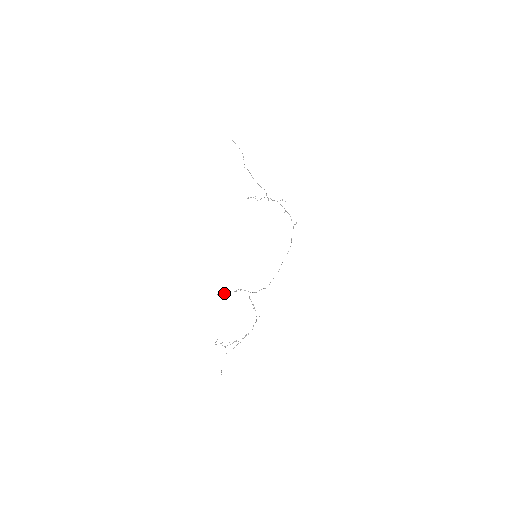
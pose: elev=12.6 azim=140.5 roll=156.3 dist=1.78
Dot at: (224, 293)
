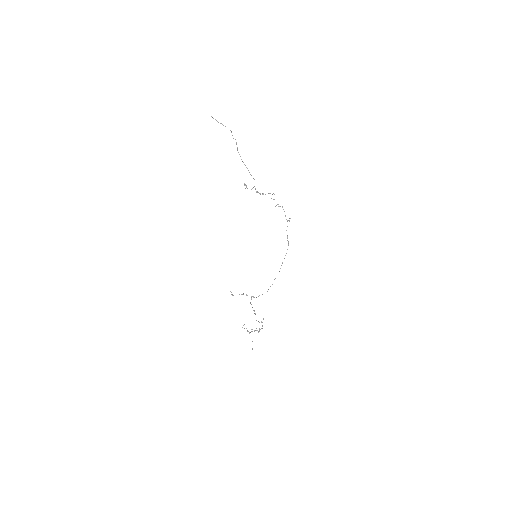
Dot at: occluded
